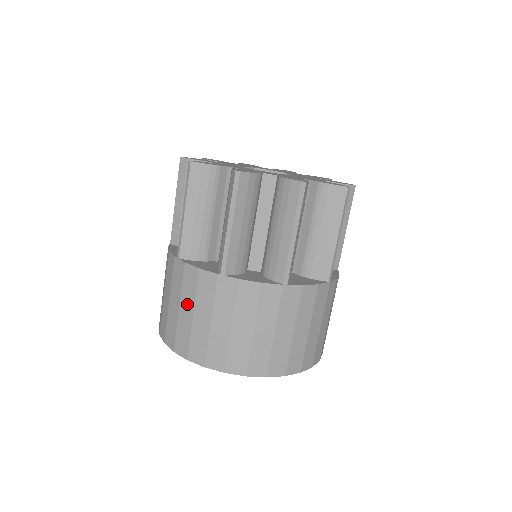
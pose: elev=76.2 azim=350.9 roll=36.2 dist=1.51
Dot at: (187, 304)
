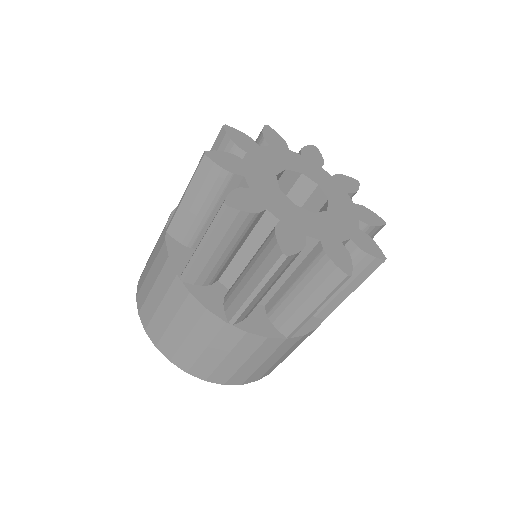
Dot at: (182, 325)
